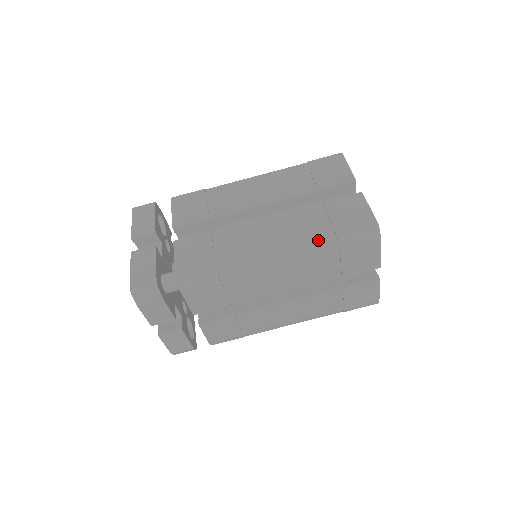
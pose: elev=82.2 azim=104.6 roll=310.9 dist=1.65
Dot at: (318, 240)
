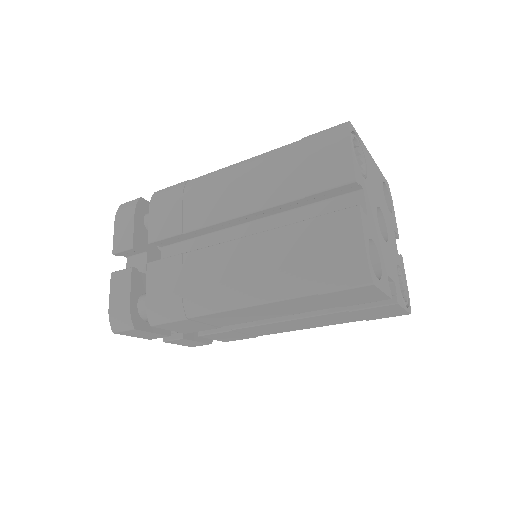
Dot at: occluded
